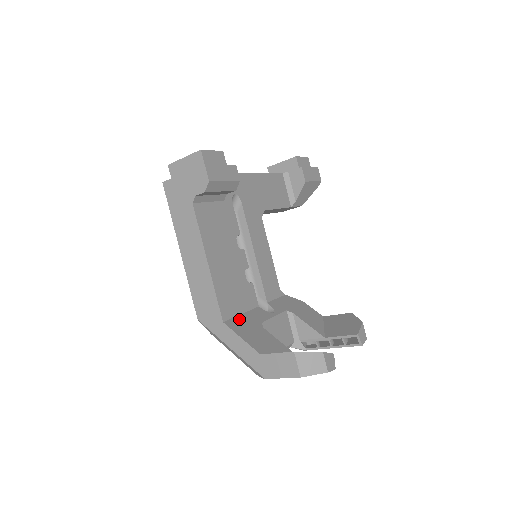
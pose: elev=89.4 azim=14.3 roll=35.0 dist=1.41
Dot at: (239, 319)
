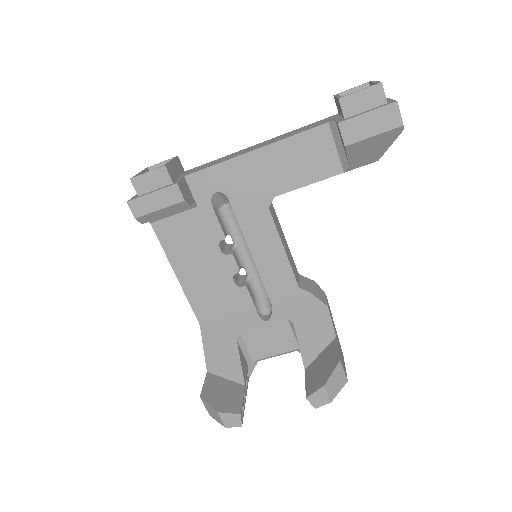
Dot at: (219, 324)
